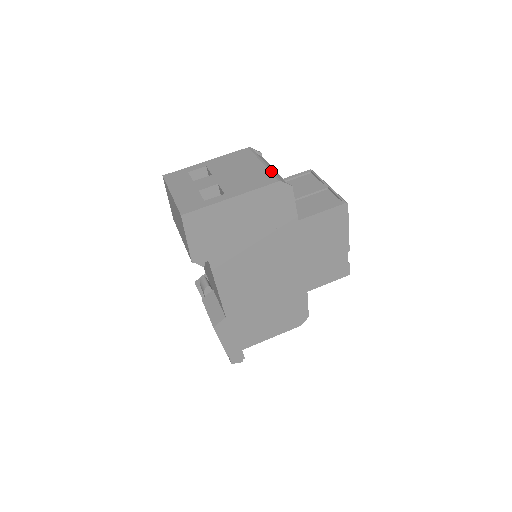
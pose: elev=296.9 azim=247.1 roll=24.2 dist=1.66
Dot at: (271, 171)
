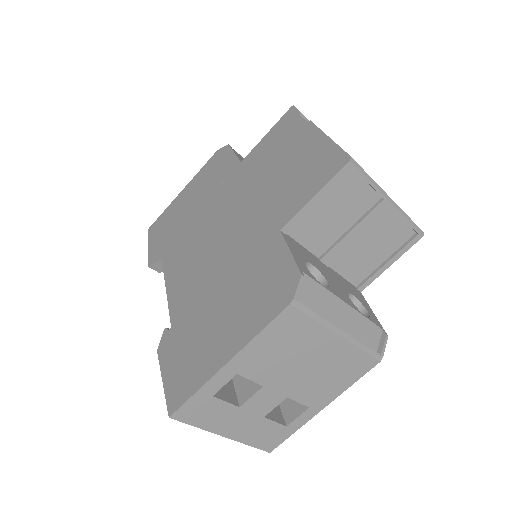
Dot at: (361, 347)
